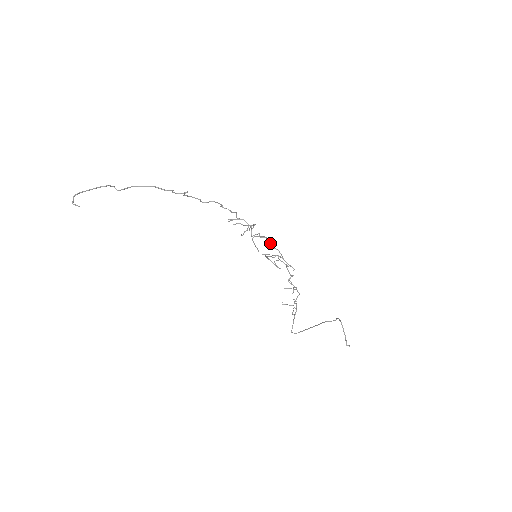
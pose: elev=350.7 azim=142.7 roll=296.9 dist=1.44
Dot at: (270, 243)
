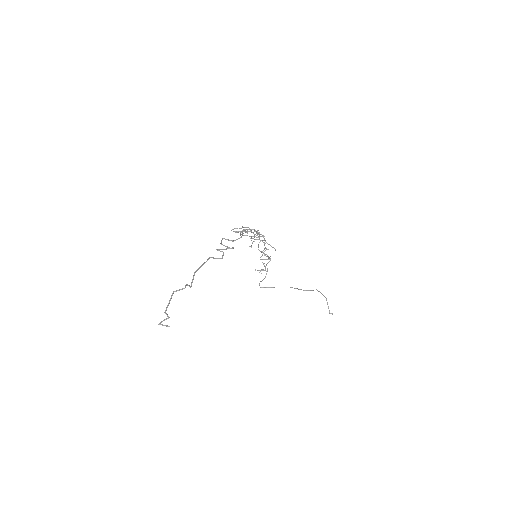
Dot at: occluded
